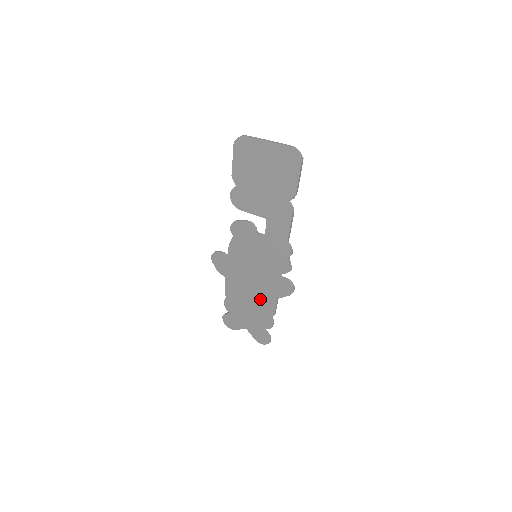
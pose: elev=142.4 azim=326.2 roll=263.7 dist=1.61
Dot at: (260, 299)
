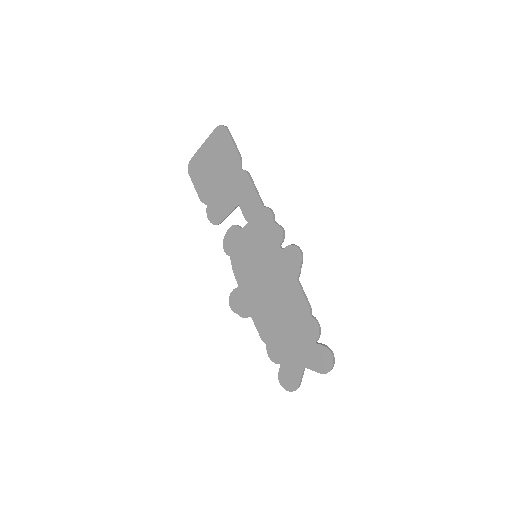
Dot at: (287, 302)
